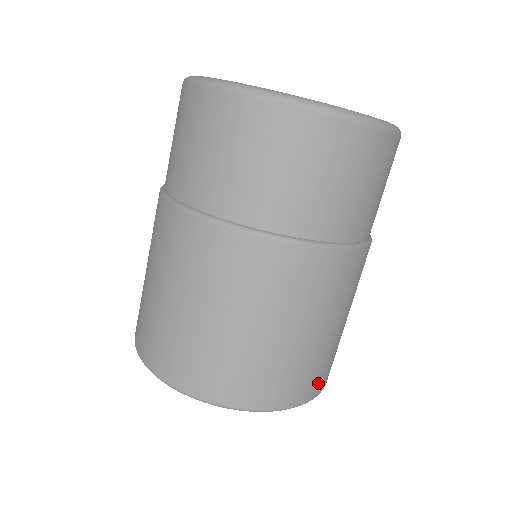
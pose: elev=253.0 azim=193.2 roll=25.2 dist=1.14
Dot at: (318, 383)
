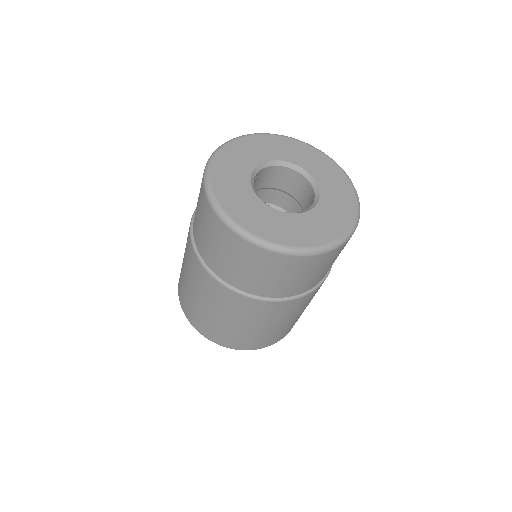
Dot at: occluded
